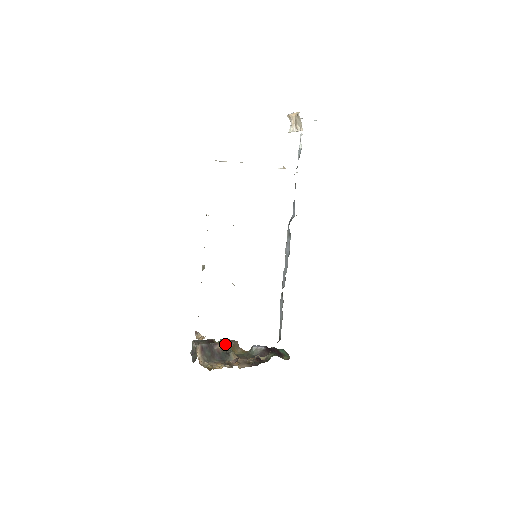
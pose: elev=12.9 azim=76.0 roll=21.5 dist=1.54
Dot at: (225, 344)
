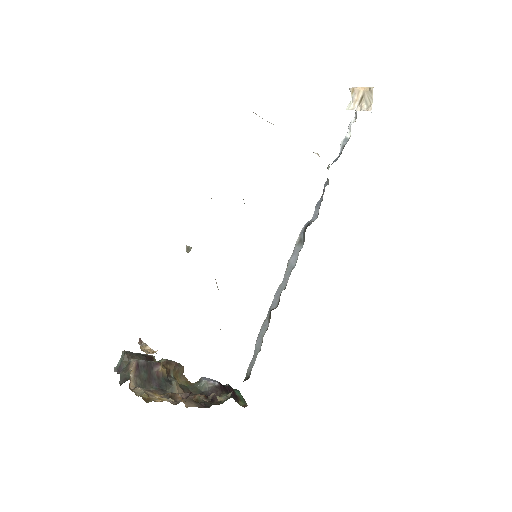
Dot at: (167, 366)
